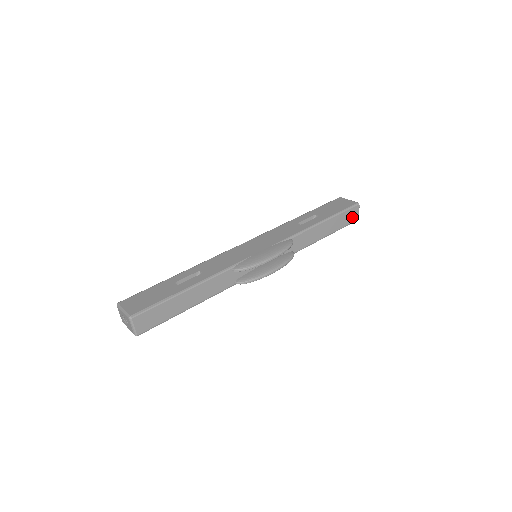
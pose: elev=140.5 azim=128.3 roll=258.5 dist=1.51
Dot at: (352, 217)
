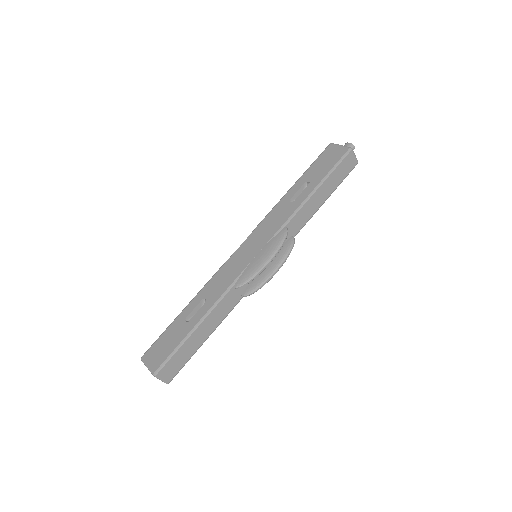
Dot at: (349, 166)
